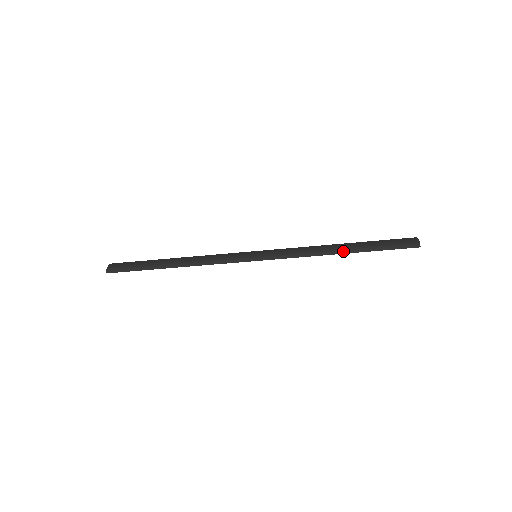
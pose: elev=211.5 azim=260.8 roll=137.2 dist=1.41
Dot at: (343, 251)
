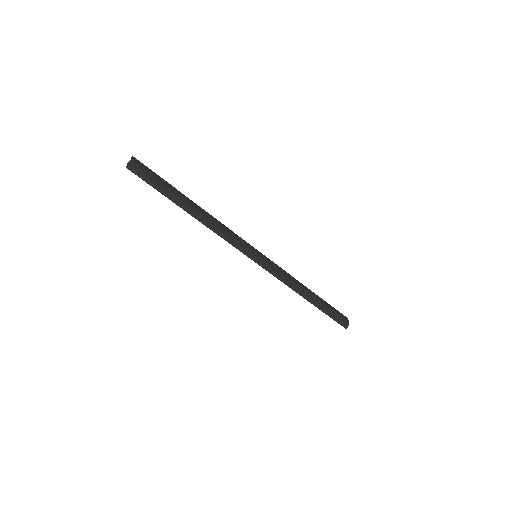
Dot at: (309, 299)
